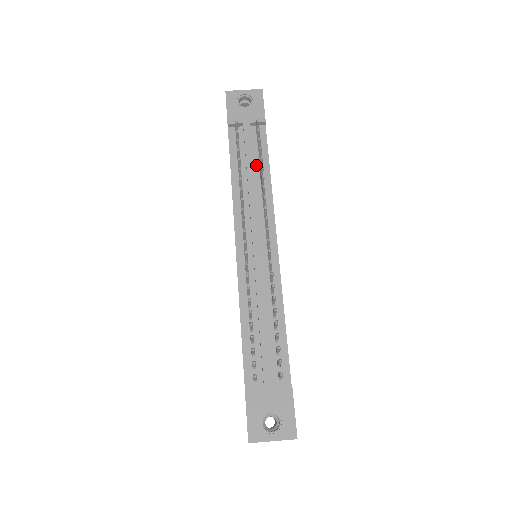
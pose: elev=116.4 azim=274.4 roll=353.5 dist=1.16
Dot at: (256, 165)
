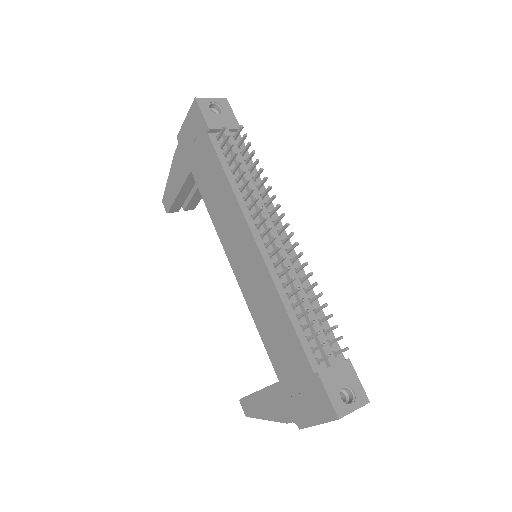
Dot at: occluded
